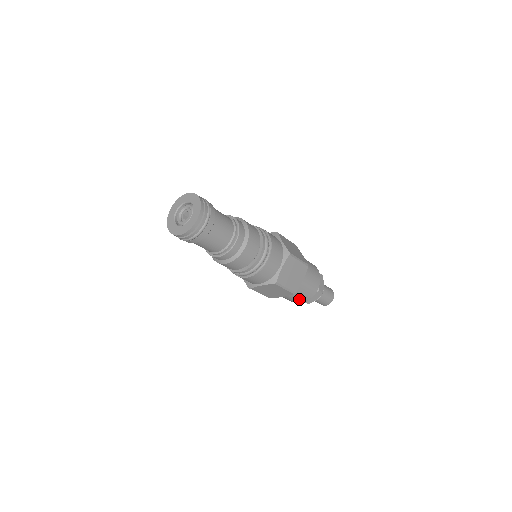
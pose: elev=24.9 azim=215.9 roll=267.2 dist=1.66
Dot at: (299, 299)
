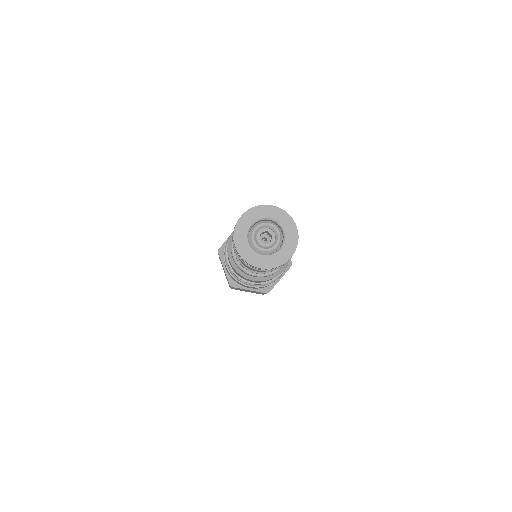
Dot at: occluded
